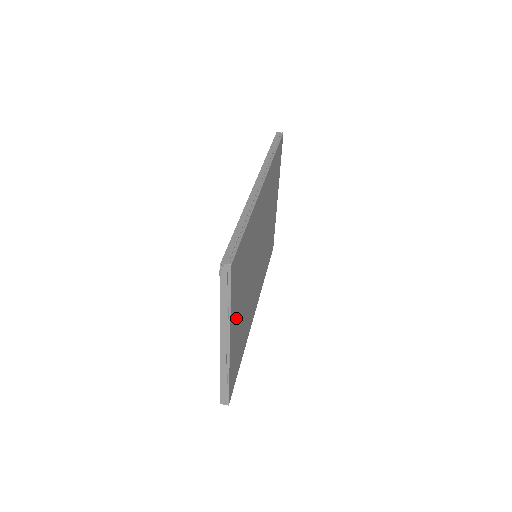
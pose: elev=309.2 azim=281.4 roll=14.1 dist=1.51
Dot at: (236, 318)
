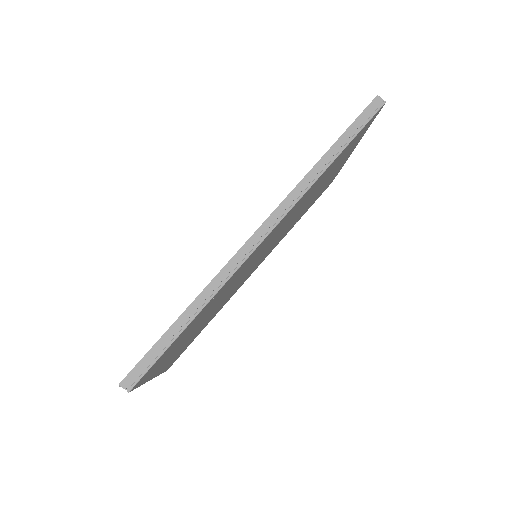
Dot at: (171, 356)
